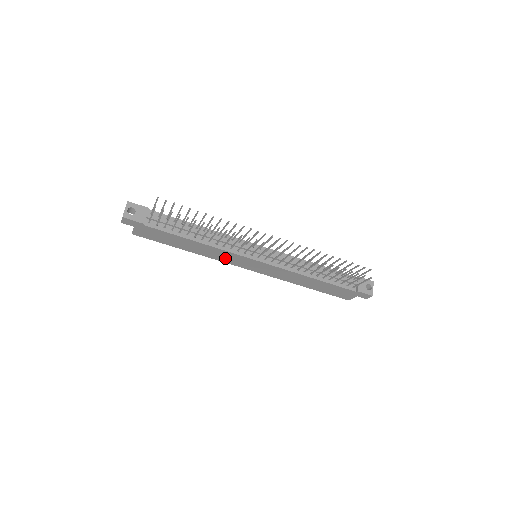
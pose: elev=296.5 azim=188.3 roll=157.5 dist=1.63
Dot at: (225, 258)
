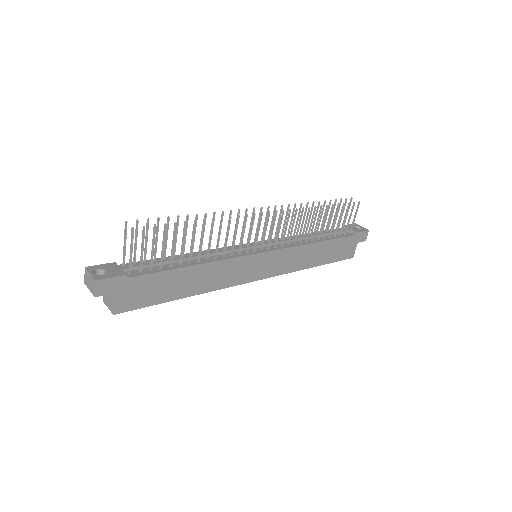
Dot at: (231, 276)
